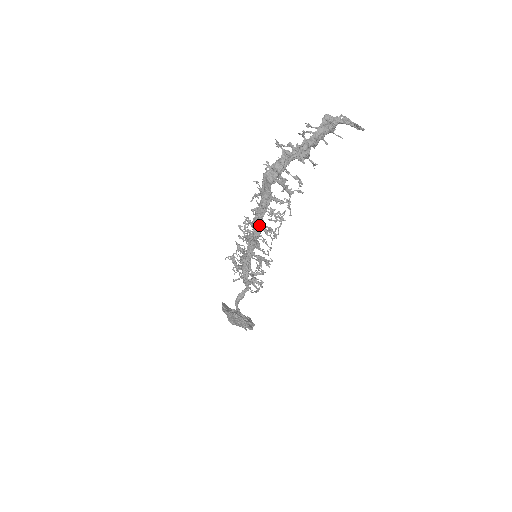
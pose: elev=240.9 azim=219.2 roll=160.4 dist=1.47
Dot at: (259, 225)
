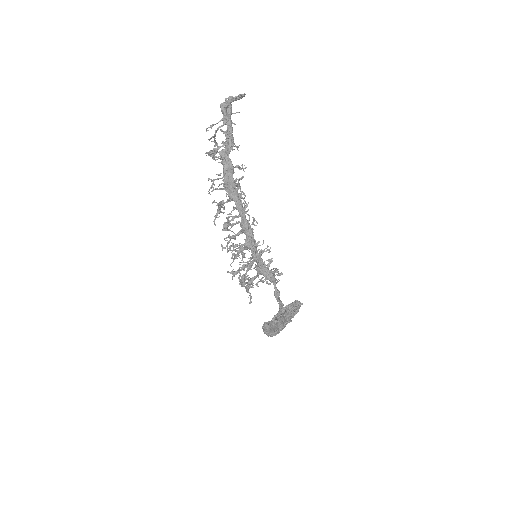
Dot at: (248, 224)
